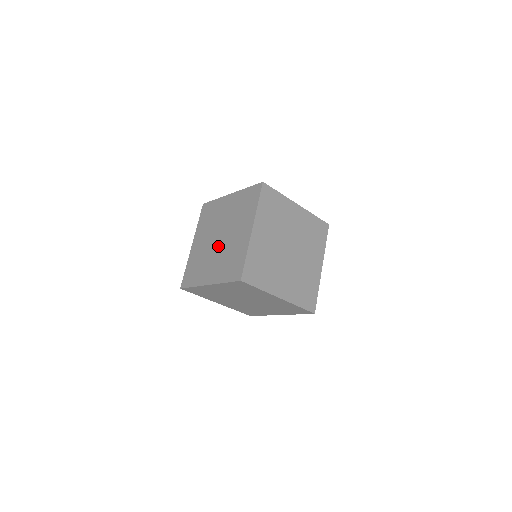
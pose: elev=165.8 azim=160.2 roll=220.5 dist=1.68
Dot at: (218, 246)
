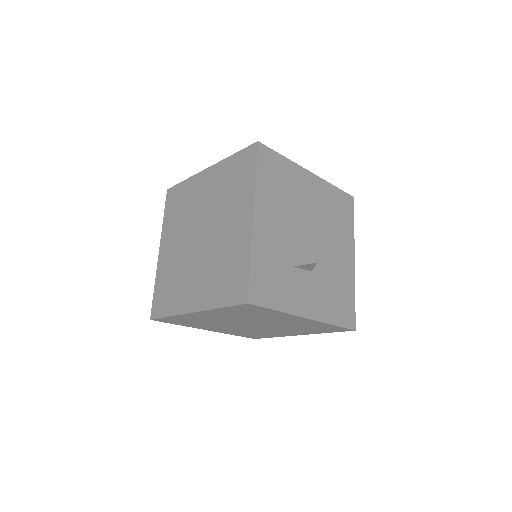
Dot at: (191, 242)
